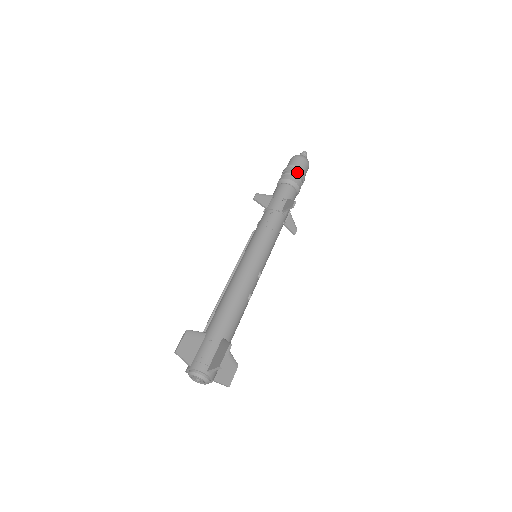
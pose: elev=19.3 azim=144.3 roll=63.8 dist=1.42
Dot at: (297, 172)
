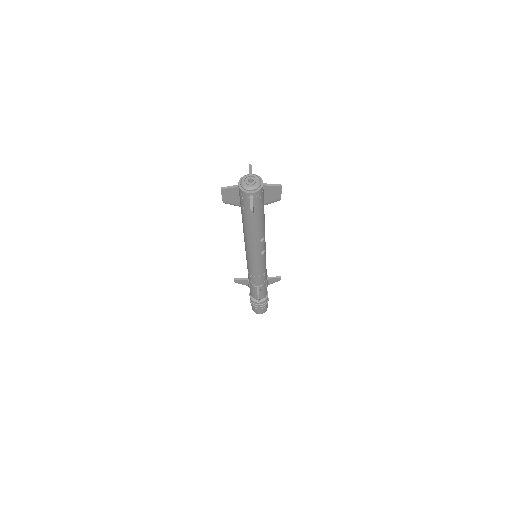
Dot at: occluded
